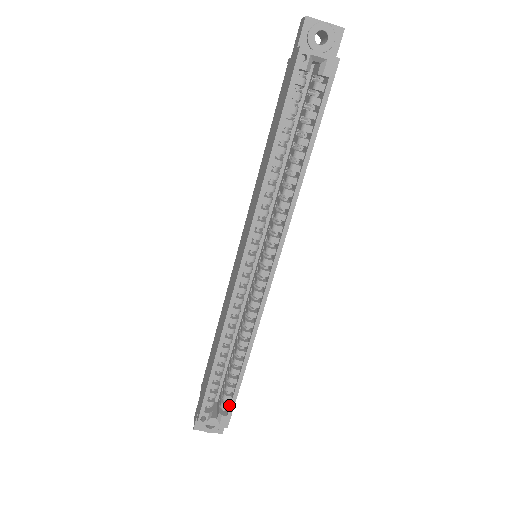
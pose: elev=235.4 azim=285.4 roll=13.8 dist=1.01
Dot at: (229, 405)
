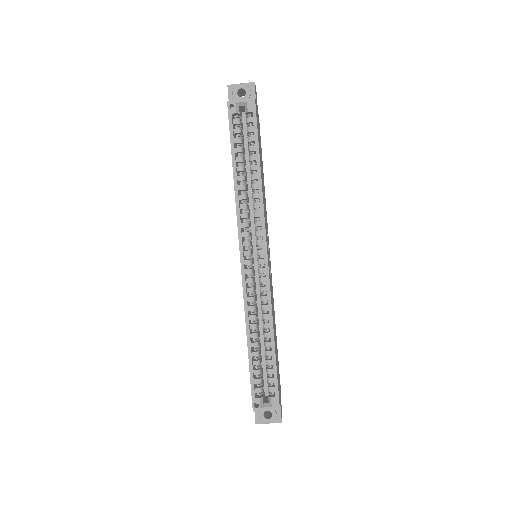
Dot at: (274, 387)
